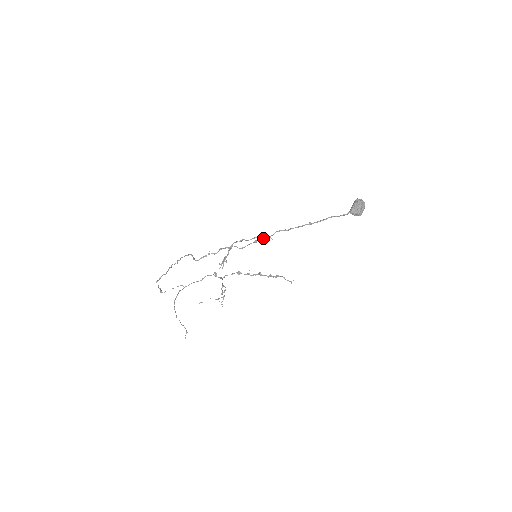
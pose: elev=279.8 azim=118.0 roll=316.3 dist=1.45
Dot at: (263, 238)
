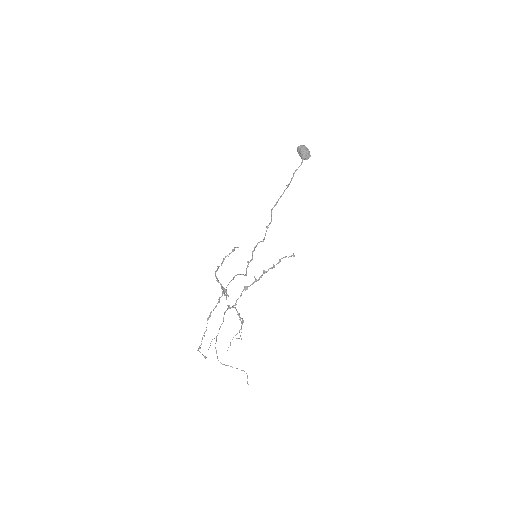
Dot at: occluded
